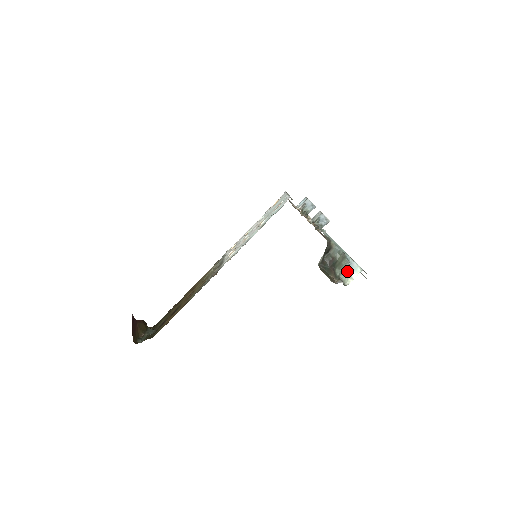
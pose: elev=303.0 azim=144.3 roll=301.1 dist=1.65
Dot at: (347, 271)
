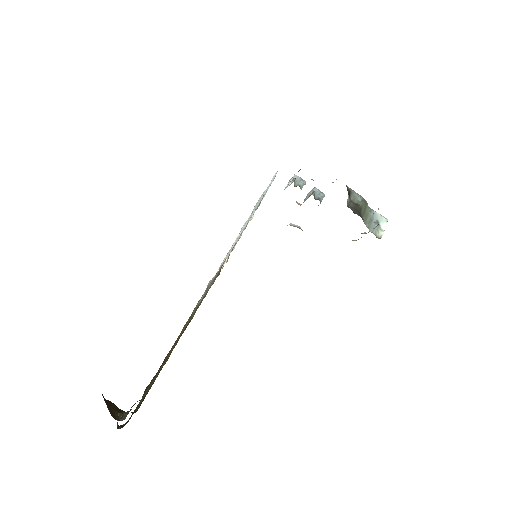
Dot at: (374, 223)
